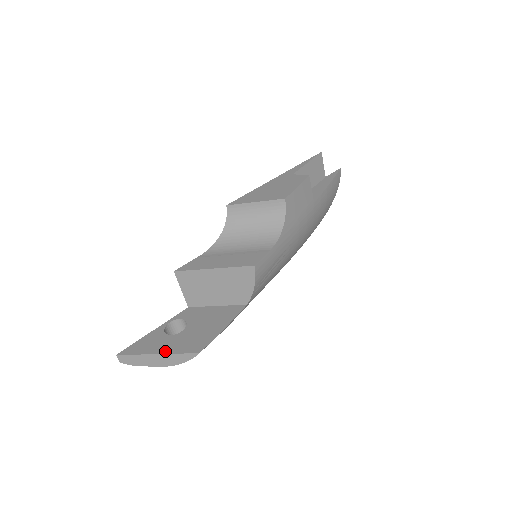
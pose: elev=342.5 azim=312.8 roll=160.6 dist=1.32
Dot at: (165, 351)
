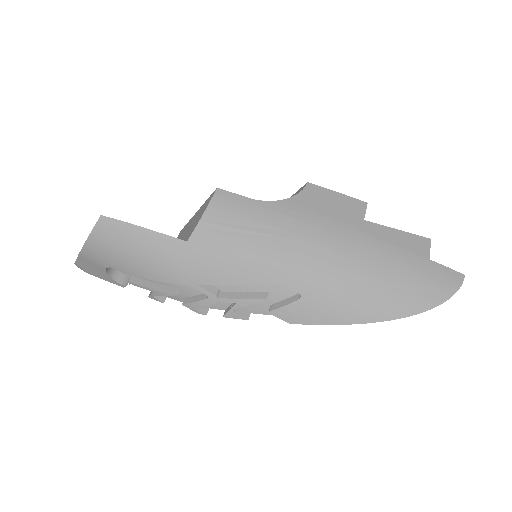
Dot at: occluded
